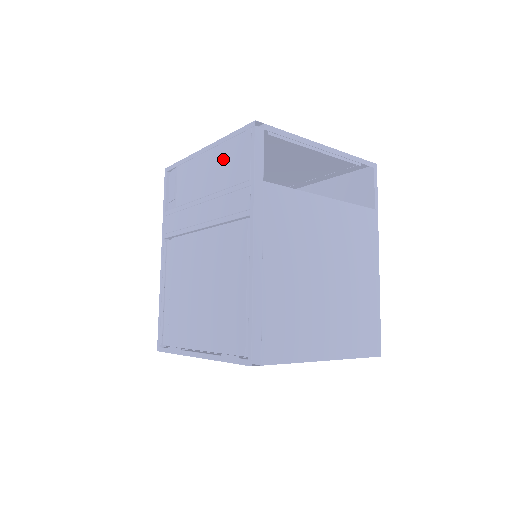
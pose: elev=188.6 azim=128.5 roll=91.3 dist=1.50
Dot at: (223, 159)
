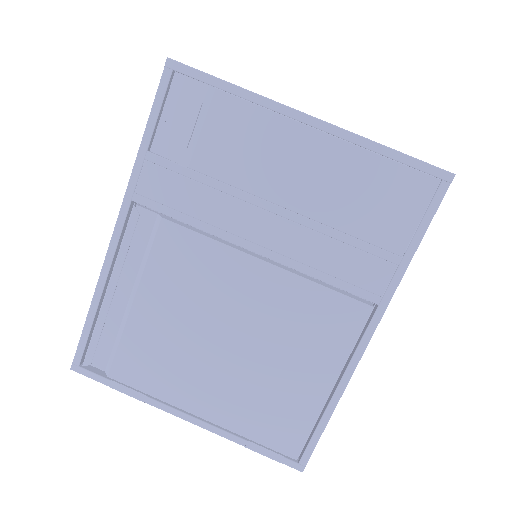
Dot at: (355, 179)
